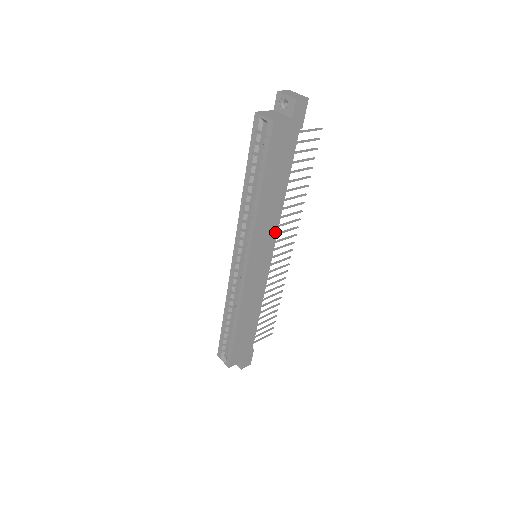
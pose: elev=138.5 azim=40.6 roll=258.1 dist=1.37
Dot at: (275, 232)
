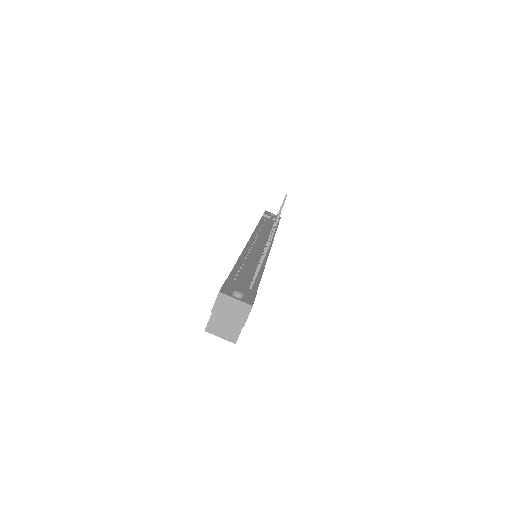
Dot at: occluded
